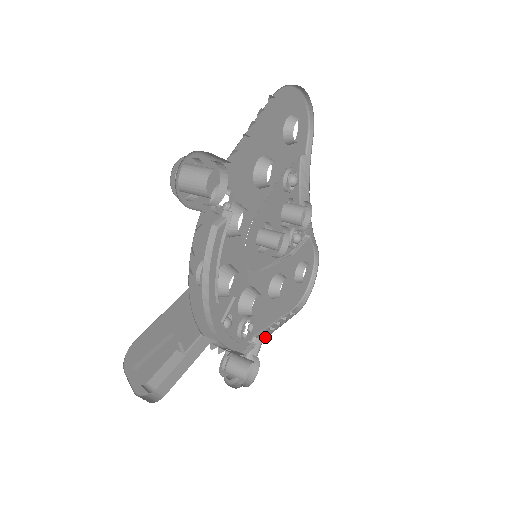
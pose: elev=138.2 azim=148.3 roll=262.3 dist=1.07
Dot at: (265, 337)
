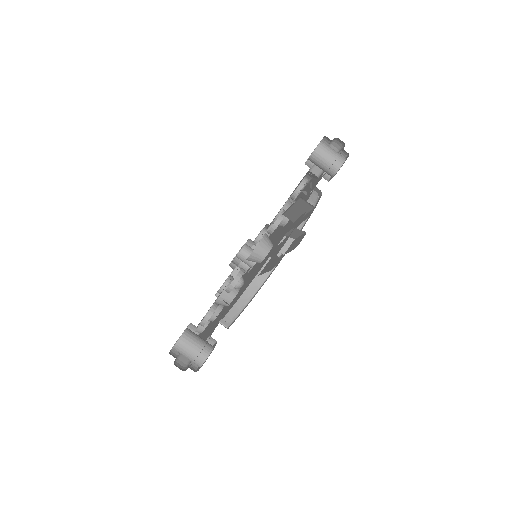
Dot at: occluded
